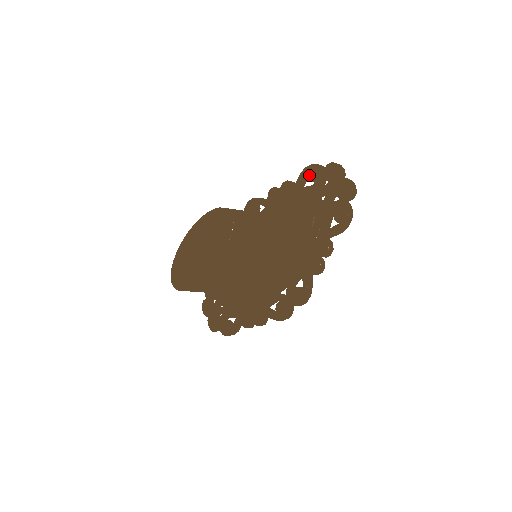
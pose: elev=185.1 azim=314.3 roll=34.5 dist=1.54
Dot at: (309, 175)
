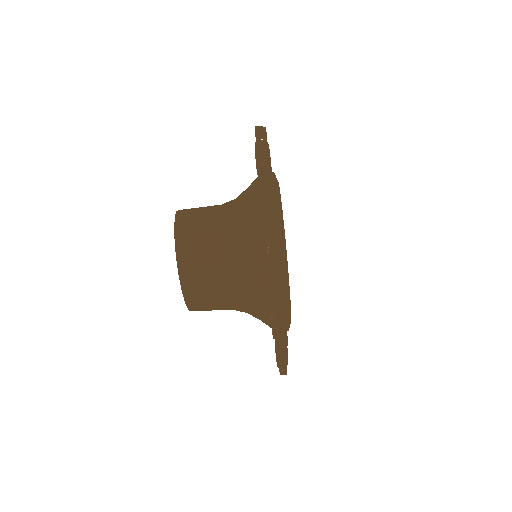
Dot at: occluded
